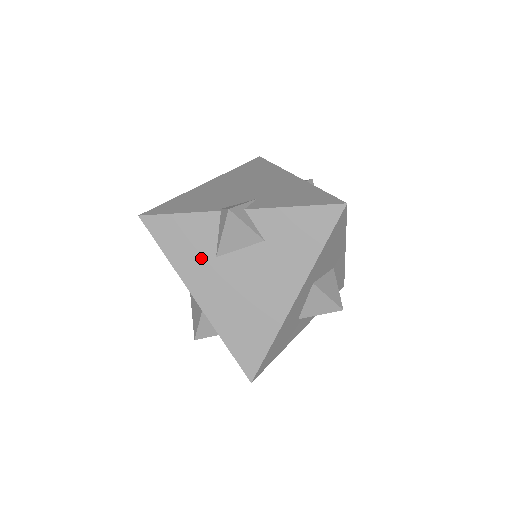
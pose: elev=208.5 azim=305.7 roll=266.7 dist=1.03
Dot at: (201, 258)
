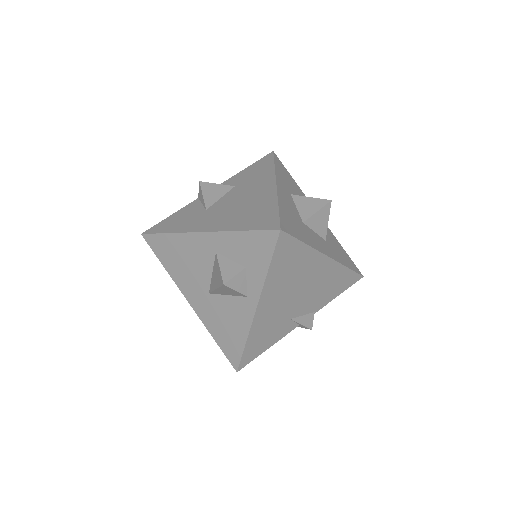
Dot at: (195, 217)
